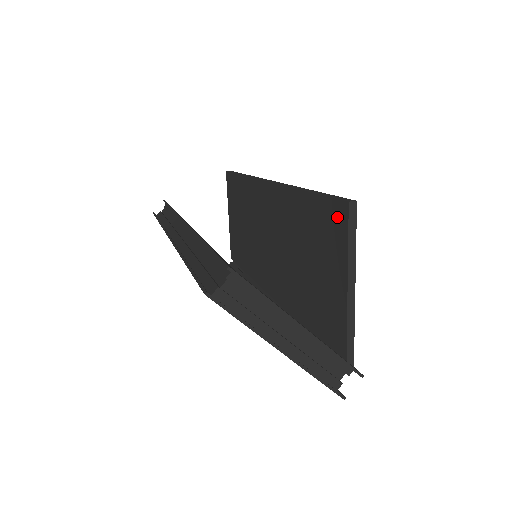
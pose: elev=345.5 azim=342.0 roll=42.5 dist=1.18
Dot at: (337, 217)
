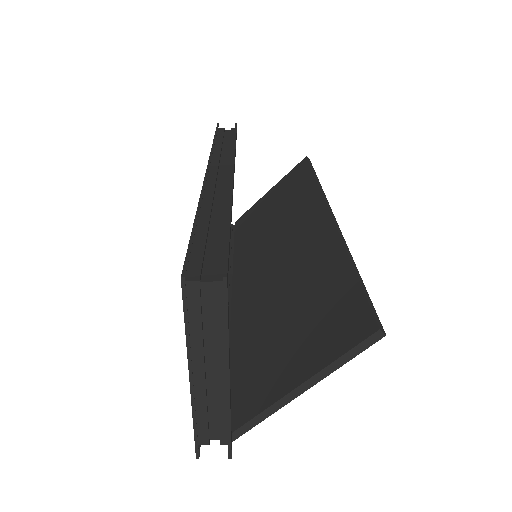
Dot at: (355, 325)
